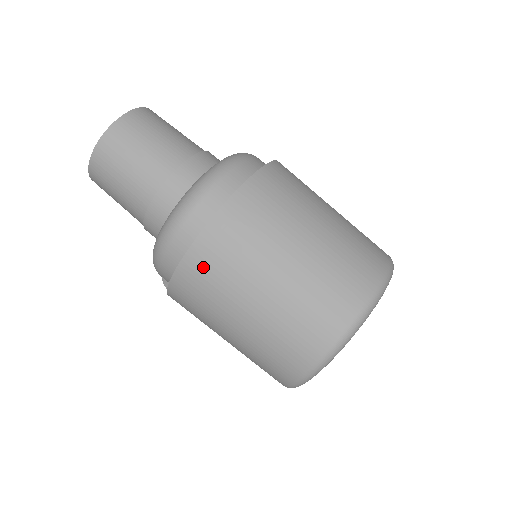
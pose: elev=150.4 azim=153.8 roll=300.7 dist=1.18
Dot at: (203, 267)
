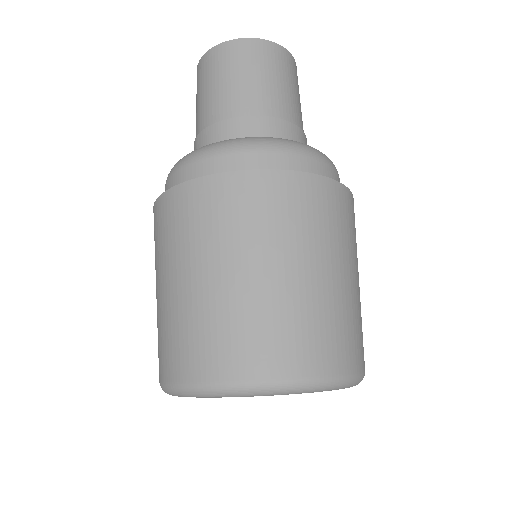
Dot at: (155, 226)
